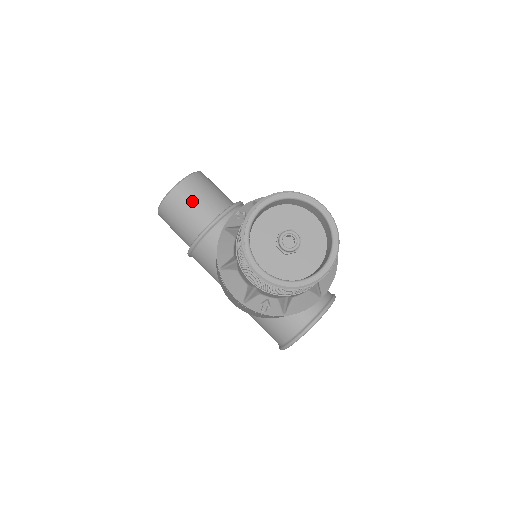
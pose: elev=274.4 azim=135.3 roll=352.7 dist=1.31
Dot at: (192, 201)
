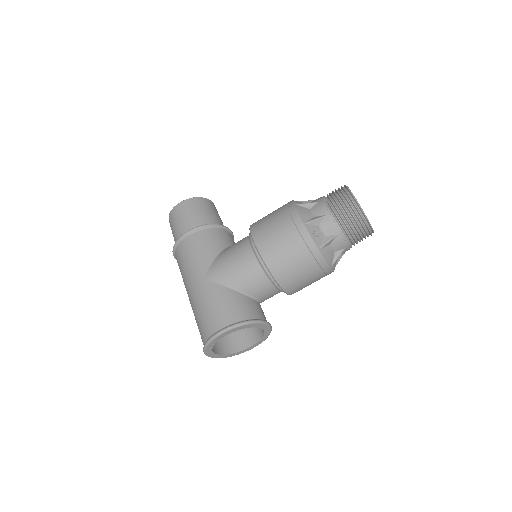
Dot at: (217, 213)
